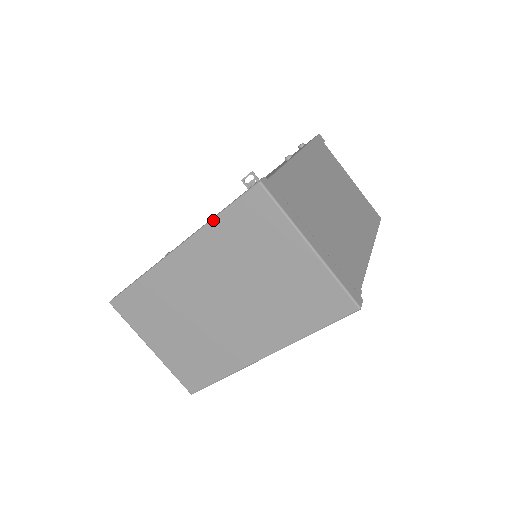
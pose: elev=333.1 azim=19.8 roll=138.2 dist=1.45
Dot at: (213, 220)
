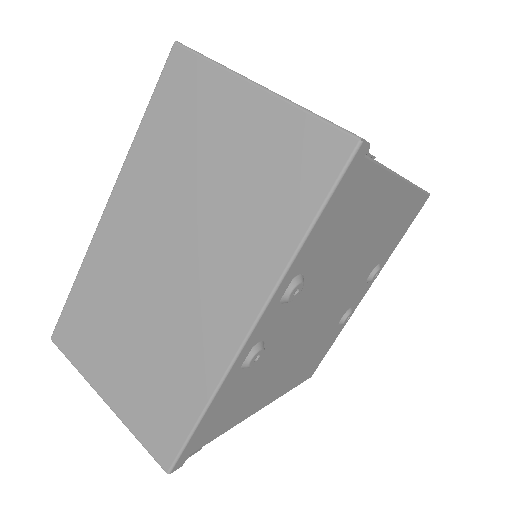
Dot at: (138, 130)
